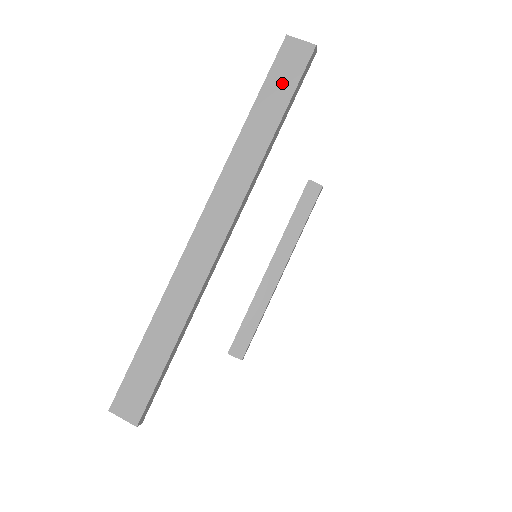
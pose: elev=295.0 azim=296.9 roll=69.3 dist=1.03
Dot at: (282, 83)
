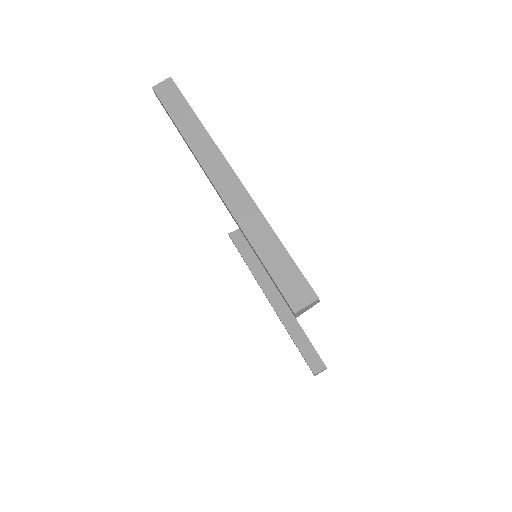
Dot at: (175, 102)
